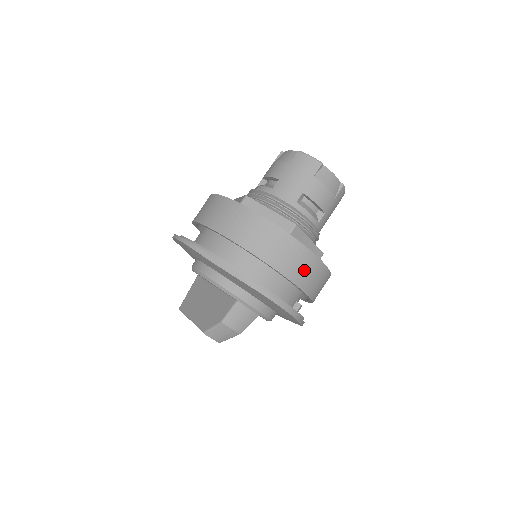
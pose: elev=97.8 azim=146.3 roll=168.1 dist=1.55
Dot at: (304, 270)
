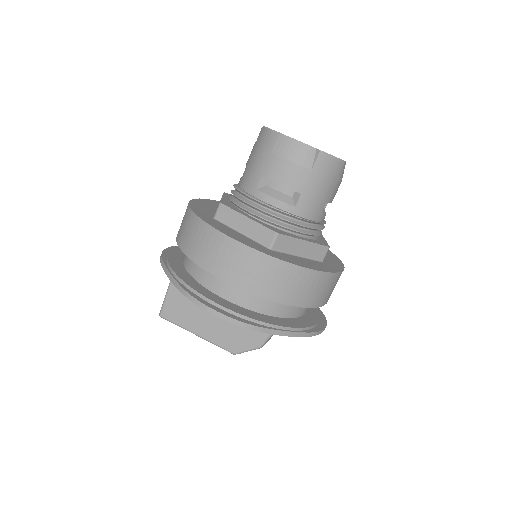
Dot at: occluded
